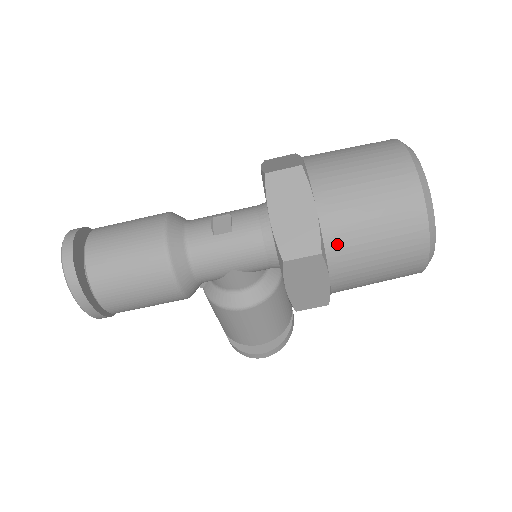
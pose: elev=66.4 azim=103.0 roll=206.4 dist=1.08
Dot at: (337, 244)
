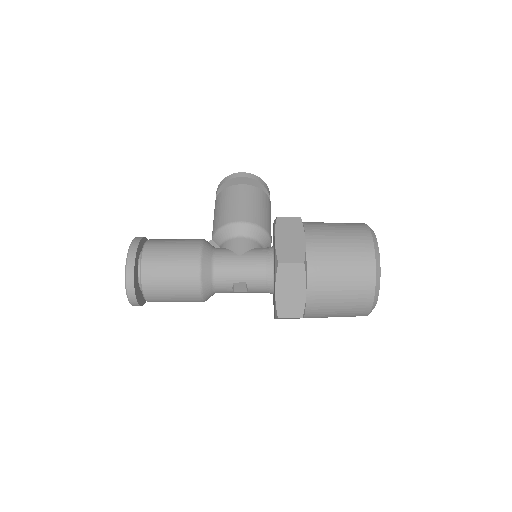
Dot at: occluded
